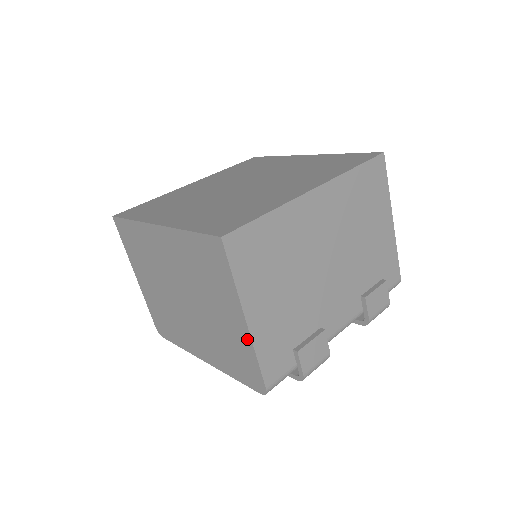
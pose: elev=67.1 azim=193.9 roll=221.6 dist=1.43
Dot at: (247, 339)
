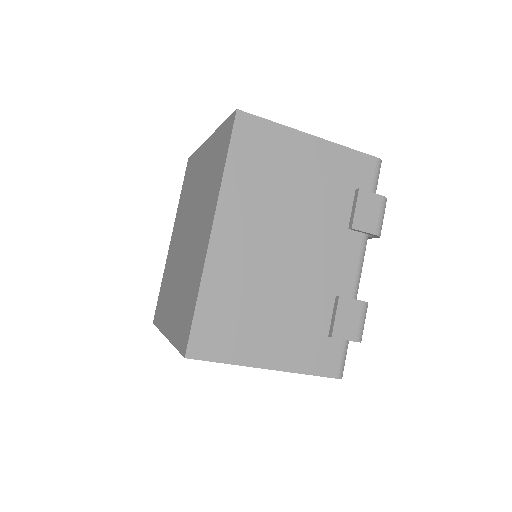
Dot at: (285, 371)
